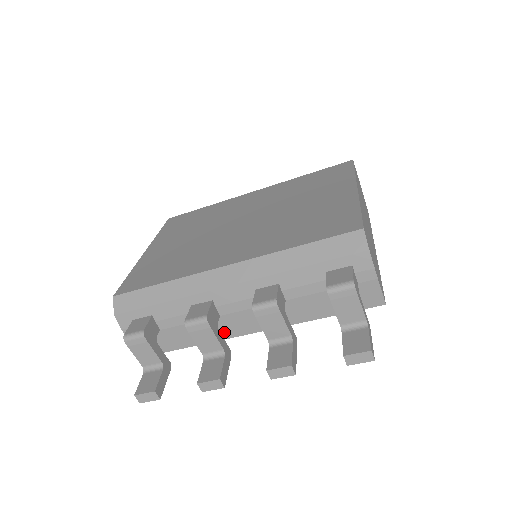
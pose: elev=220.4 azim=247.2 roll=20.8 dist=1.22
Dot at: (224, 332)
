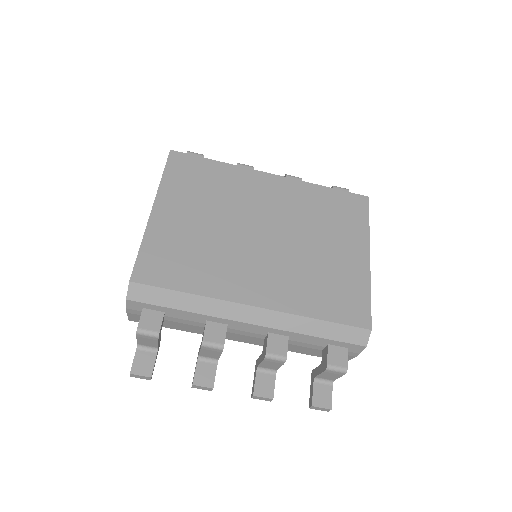
Dot at: occluded
